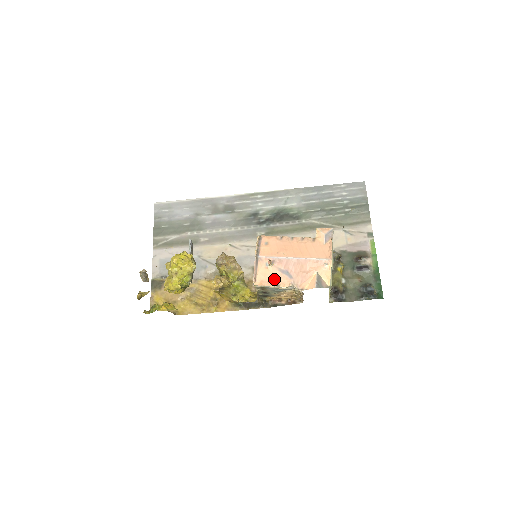
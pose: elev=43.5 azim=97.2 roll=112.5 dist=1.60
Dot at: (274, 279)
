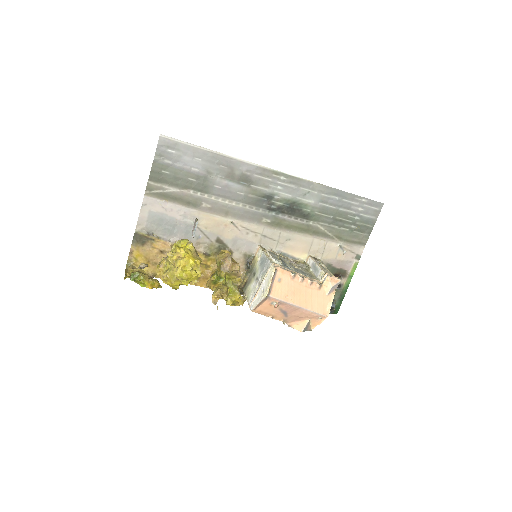
Dot at: (271, 313)
